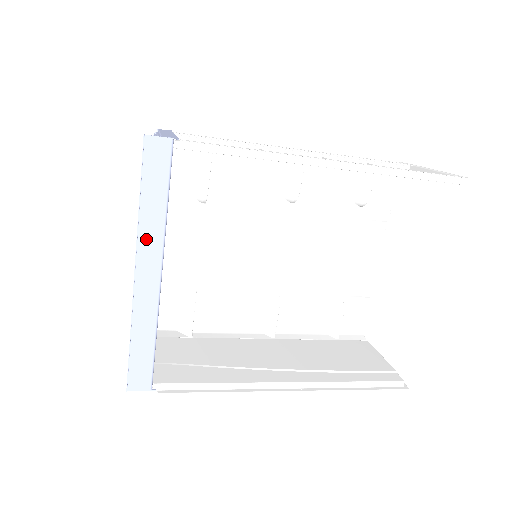
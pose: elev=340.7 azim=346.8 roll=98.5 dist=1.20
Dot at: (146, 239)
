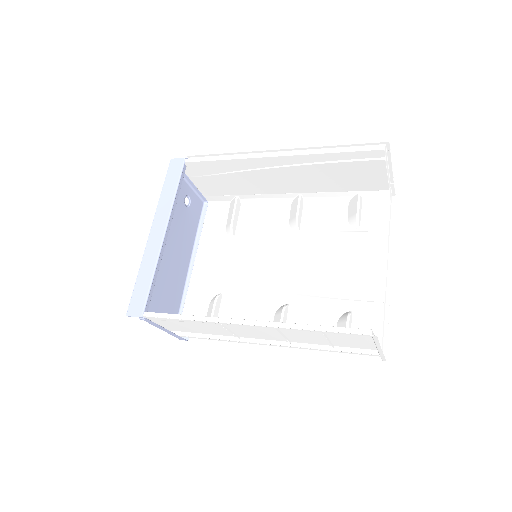
Dot at: (161, 210)
